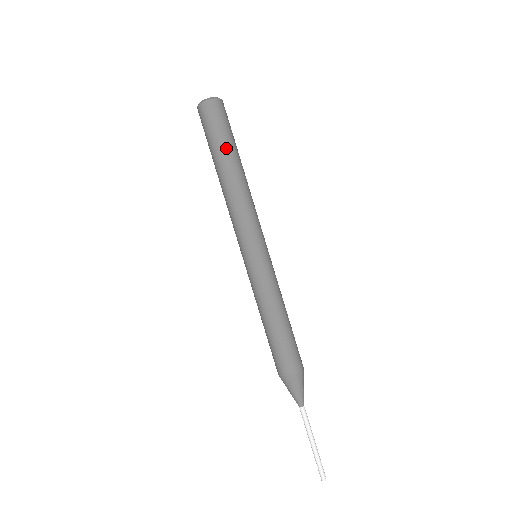
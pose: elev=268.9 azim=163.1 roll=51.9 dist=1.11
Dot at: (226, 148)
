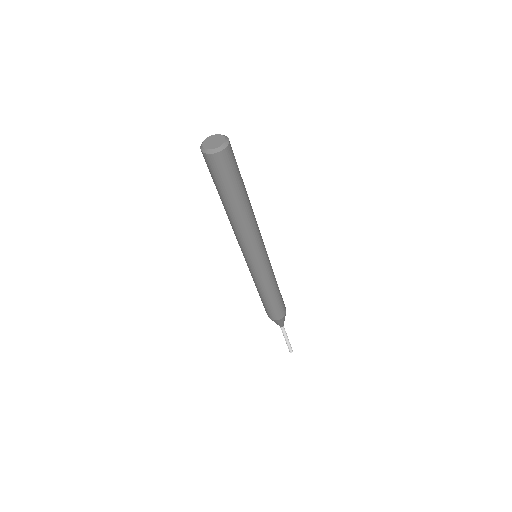
Dot at: (240, 190)
